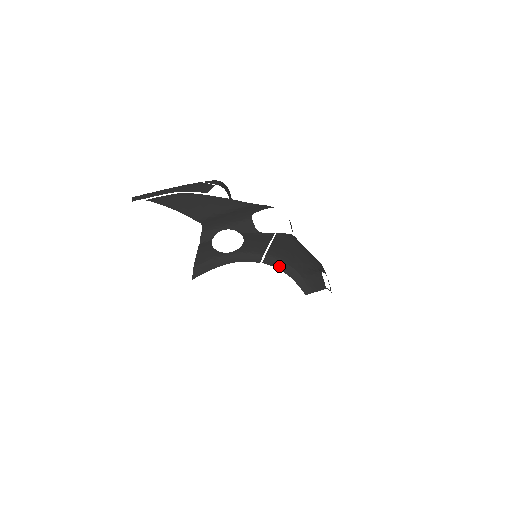
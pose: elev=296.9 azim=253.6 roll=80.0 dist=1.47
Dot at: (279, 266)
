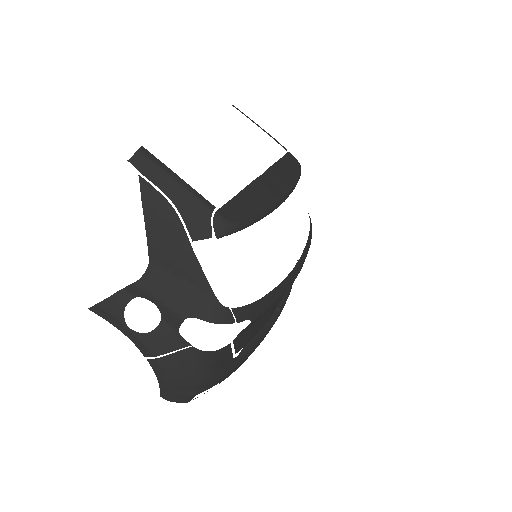
Dot at: (157, 372)
